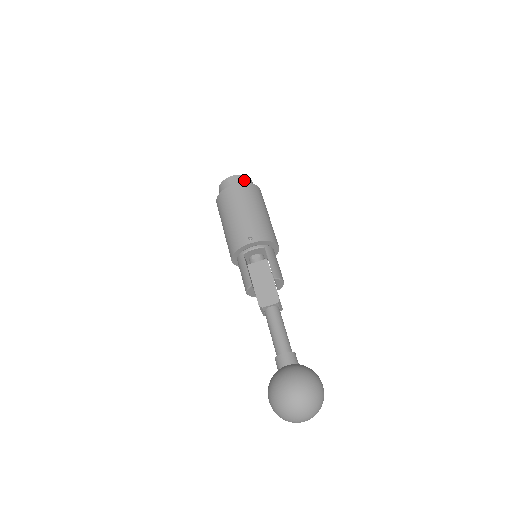
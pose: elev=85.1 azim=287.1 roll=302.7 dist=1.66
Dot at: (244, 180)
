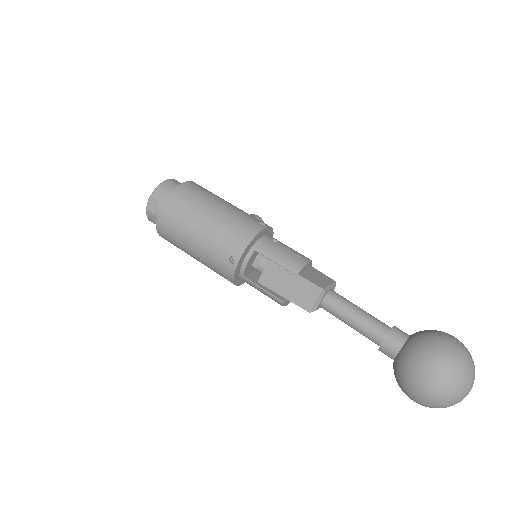
Dot at: (162, 194)
